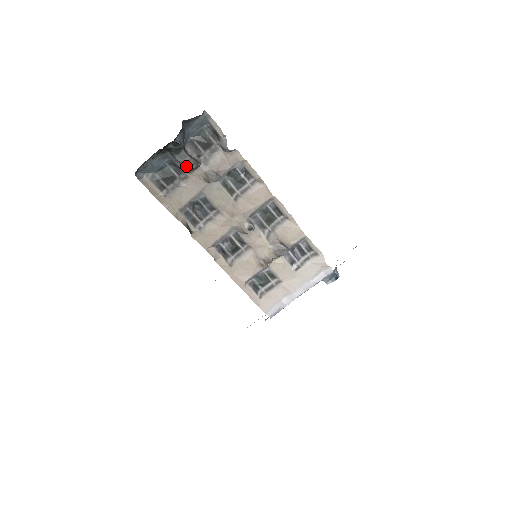
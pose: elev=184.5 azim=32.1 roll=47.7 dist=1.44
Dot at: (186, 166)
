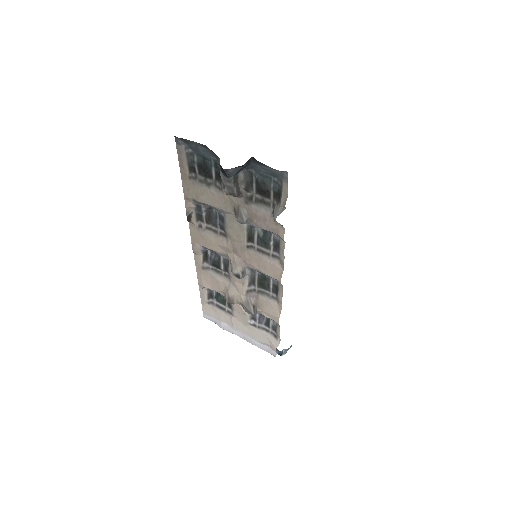
Dot at: (225, 186)
